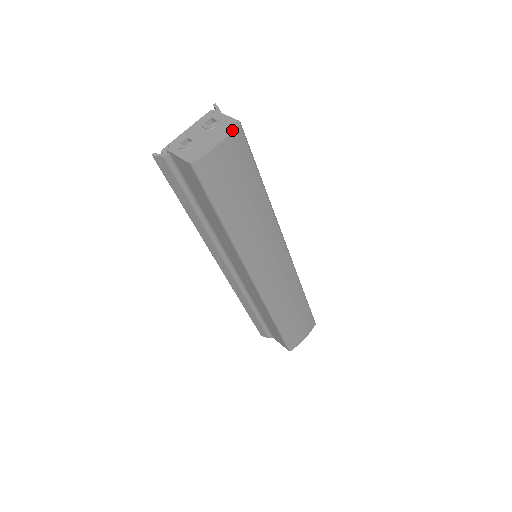
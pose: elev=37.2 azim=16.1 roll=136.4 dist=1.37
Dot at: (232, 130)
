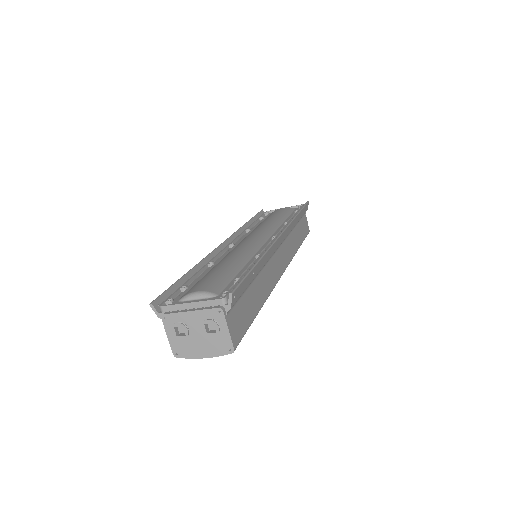
Dot at: (222, 355)
